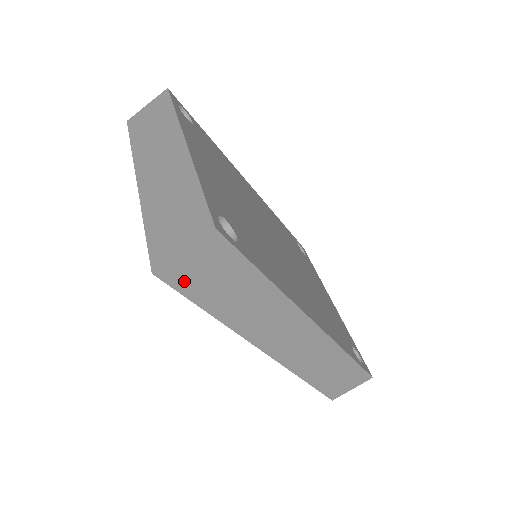
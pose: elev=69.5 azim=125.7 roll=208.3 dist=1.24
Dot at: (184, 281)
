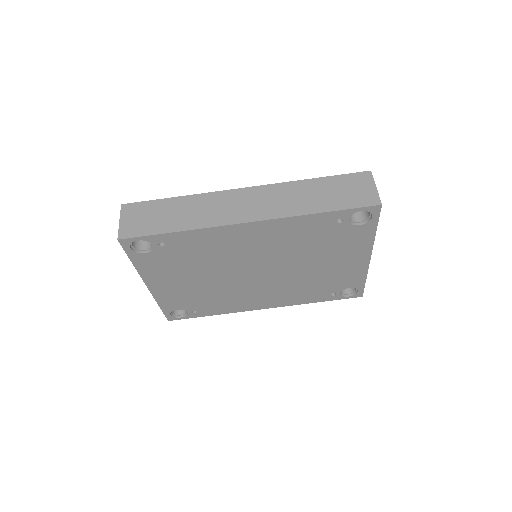
Dot at: (137, 231)
